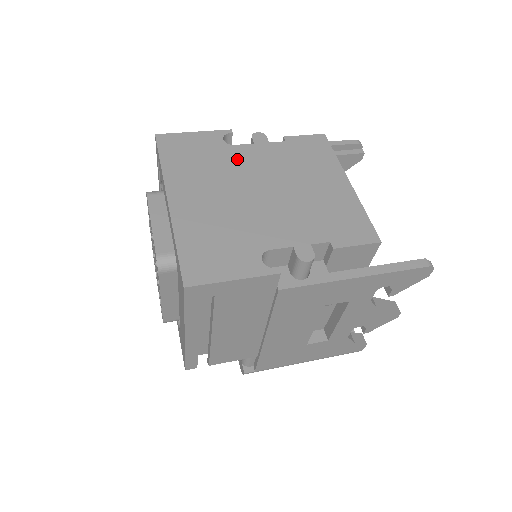
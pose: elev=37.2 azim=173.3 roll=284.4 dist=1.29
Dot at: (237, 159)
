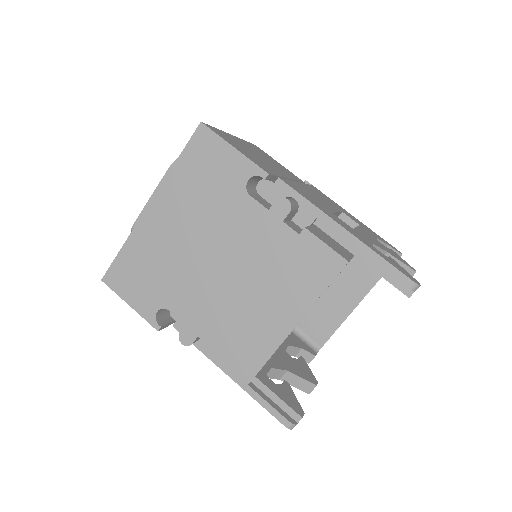
Dot at: (235, 214)
